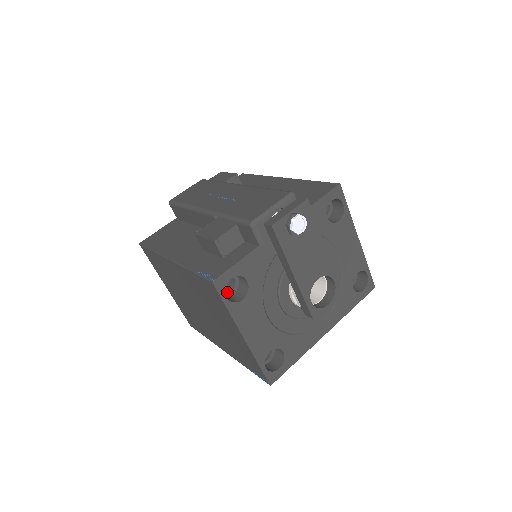
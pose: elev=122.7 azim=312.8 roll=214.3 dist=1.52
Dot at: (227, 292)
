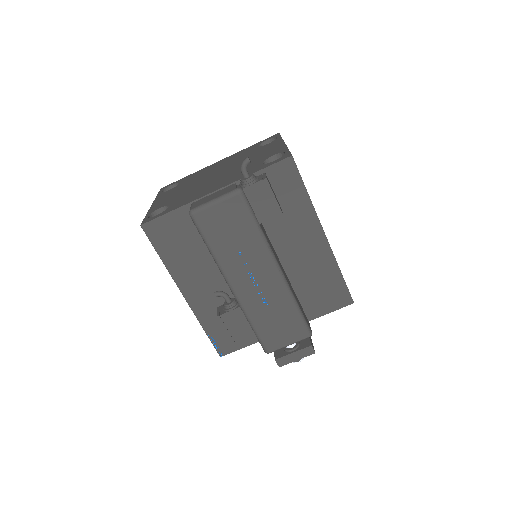
Dot at: occluded
